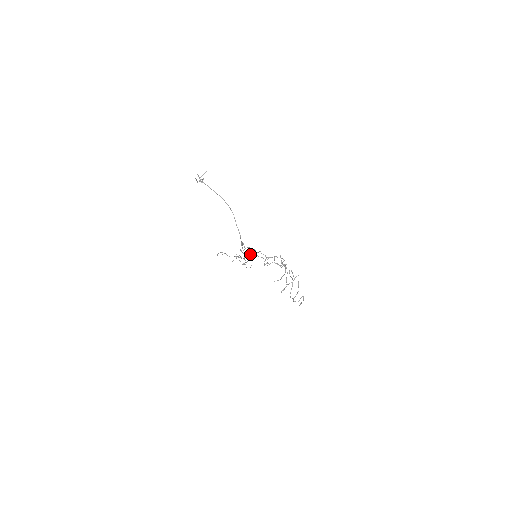
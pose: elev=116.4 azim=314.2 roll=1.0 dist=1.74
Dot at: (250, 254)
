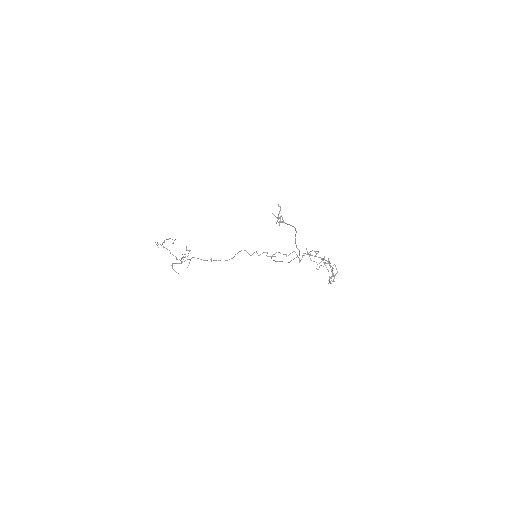
Dot at: occluded
